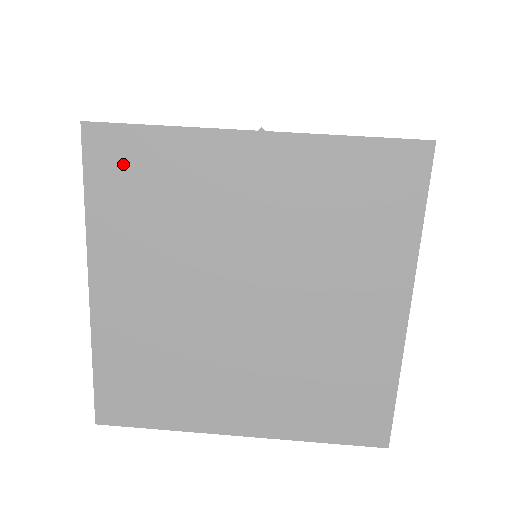
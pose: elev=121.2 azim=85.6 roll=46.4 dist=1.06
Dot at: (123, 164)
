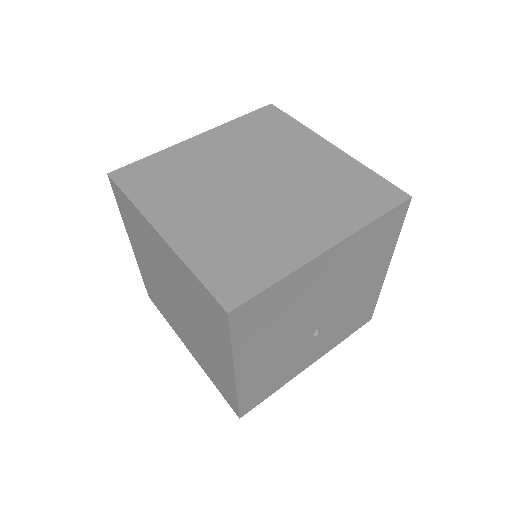
Dot at: (141, 176)
